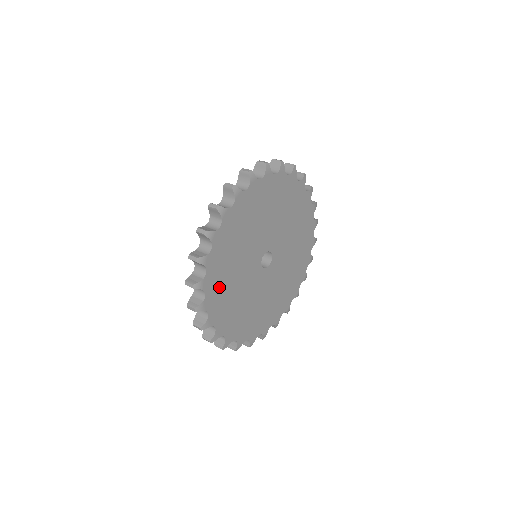
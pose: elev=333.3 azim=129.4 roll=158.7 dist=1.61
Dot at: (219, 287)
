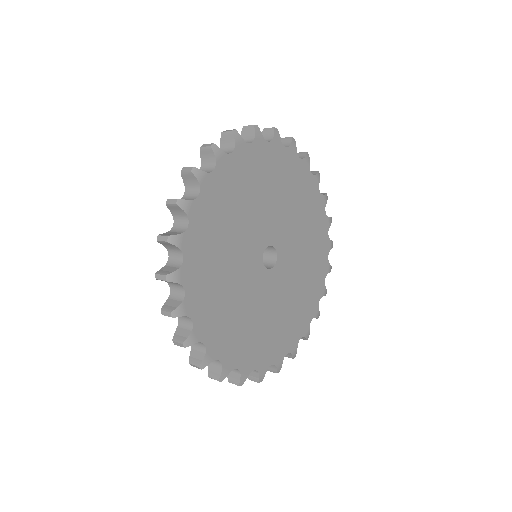
Dot at: (210, 307)
